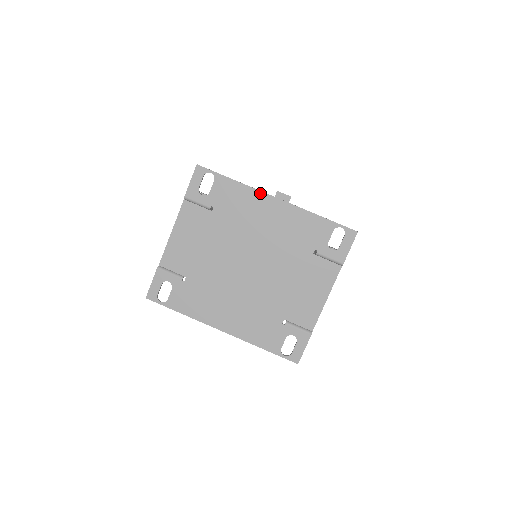
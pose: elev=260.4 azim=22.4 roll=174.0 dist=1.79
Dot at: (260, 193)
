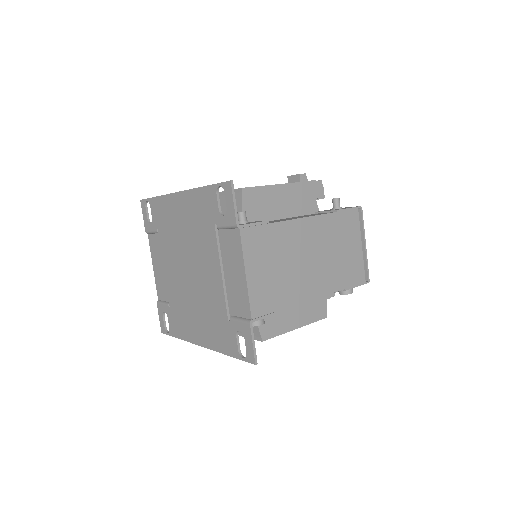
Dot at: (170, 196)
